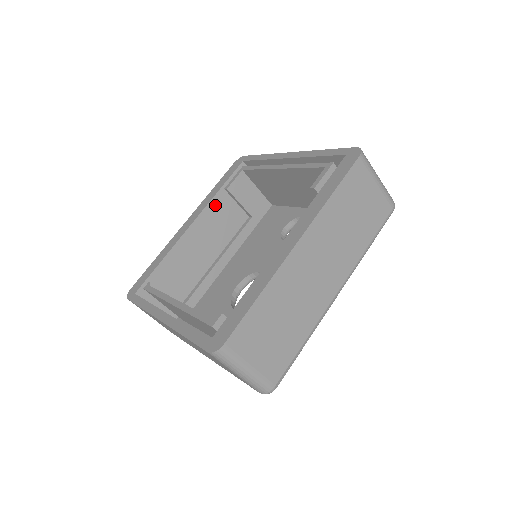
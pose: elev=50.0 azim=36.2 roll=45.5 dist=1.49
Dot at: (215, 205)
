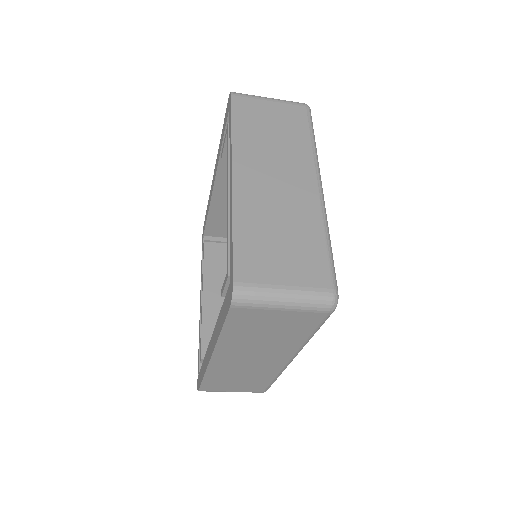
Dot at: occluded
